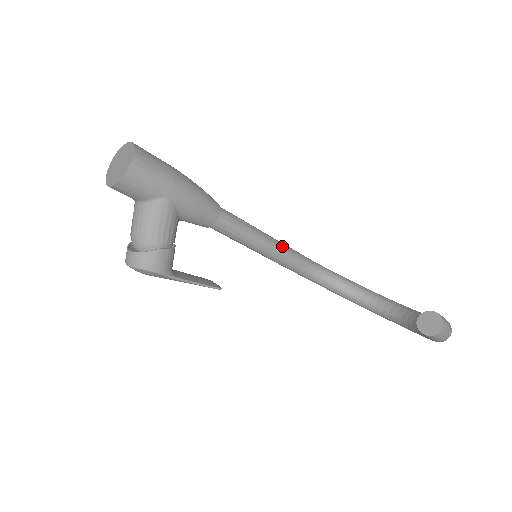
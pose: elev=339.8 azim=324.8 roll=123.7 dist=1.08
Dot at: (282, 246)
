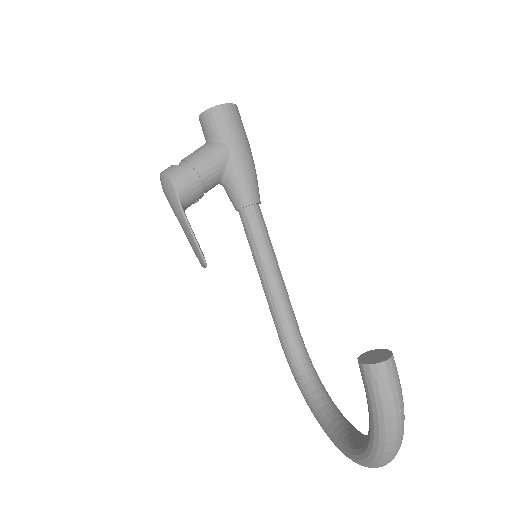
Dot at: (286, 292)
